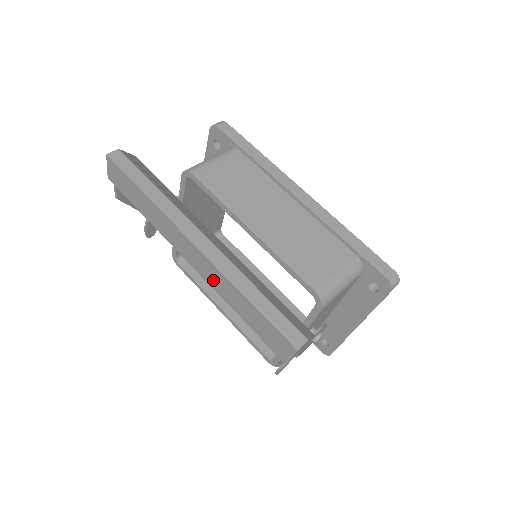
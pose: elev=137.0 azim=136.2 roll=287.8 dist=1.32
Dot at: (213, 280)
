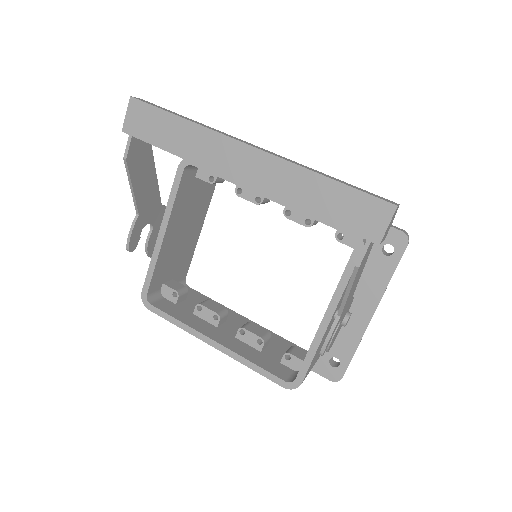
Dot at: (275, 183)
